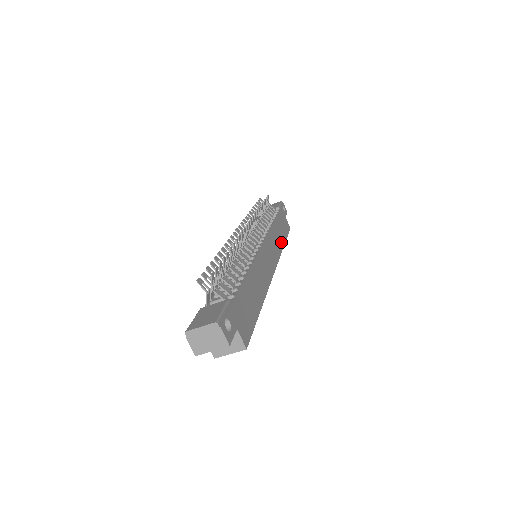
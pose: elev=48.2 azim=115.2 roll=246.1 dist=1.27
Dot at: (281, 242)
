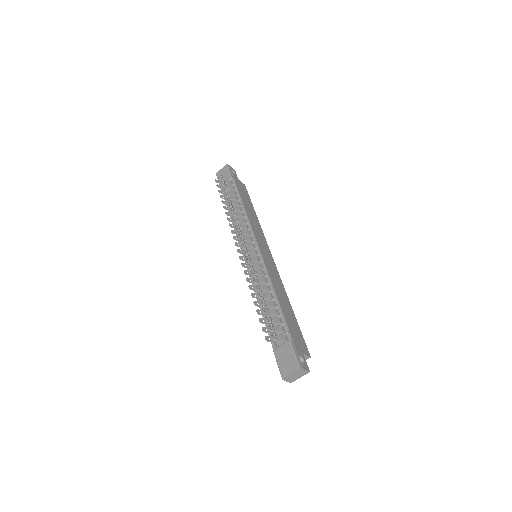
Dot at: (255, 218)
